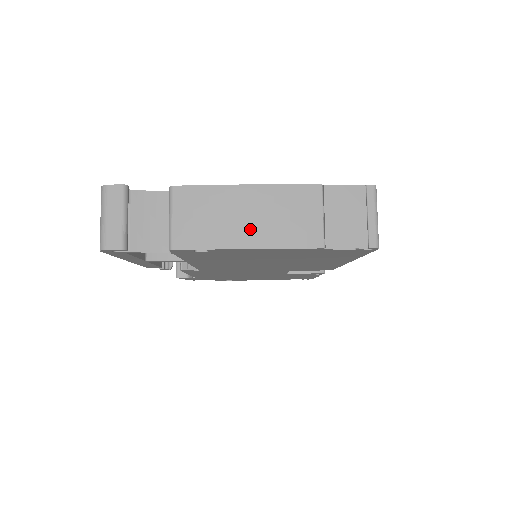
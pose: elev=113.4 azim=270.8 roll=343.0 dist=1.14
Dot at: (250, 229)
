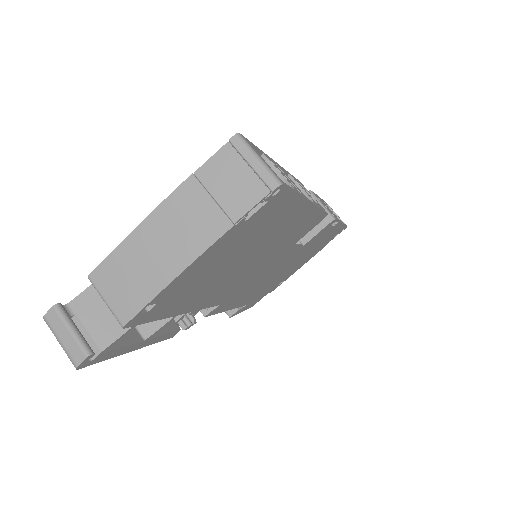
Dot at: (165, 261)
